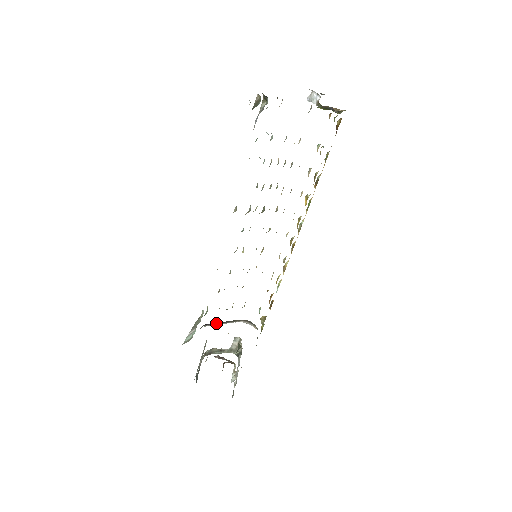
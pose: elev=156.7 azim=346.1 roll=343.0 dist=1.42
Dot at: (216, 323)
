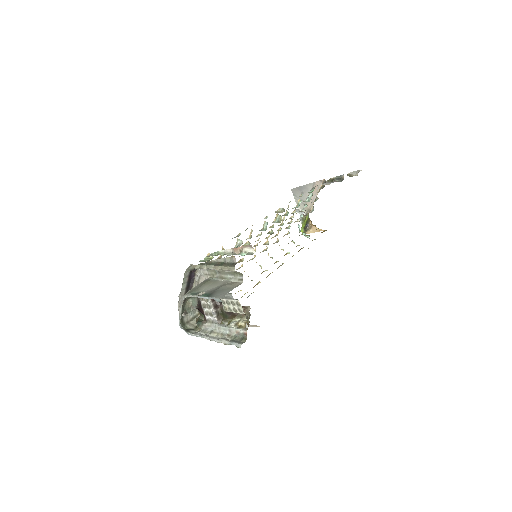
Dot at: (188, 281)
